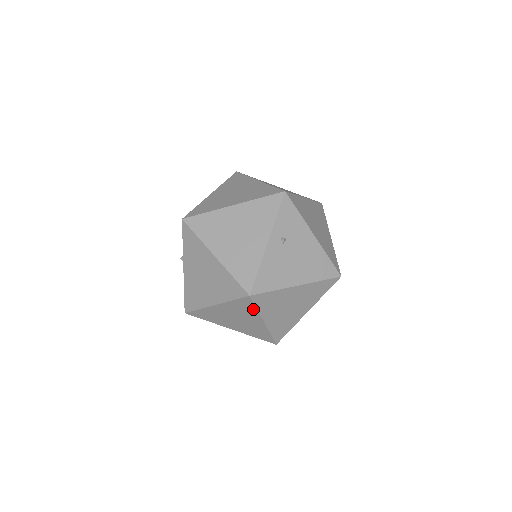
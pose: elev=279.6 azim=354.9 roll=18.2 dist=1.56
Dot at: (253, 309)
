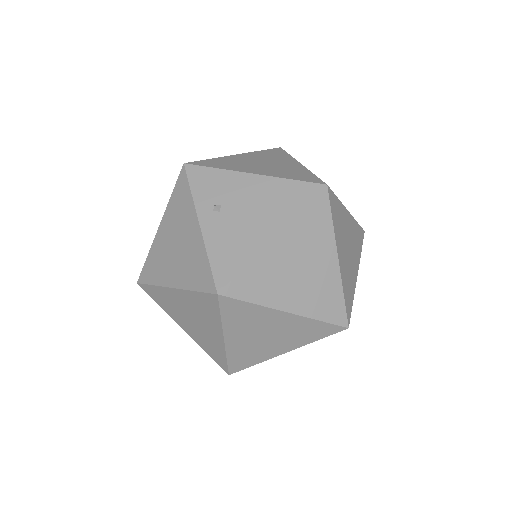
Dot at: (250, 307)
